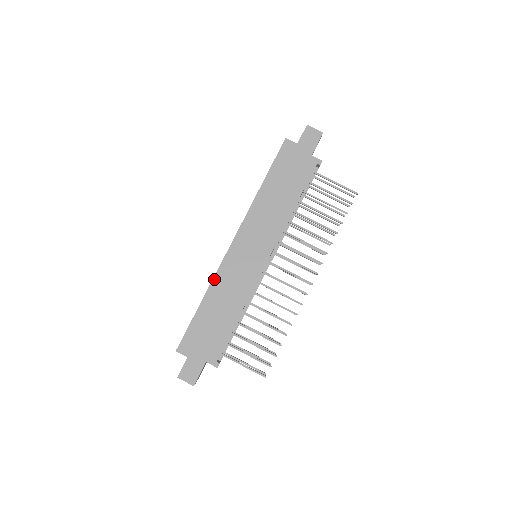
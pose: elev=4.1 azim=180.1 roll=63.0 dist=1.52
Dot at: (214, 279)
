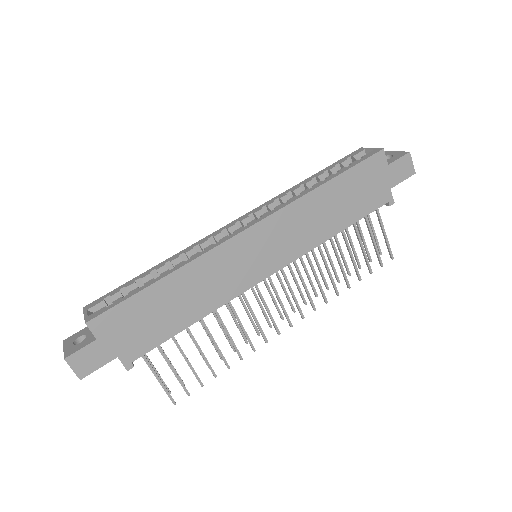
Dot at: (198, 259)
